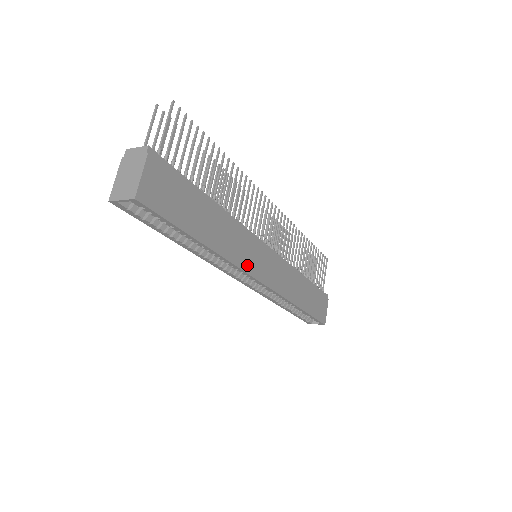
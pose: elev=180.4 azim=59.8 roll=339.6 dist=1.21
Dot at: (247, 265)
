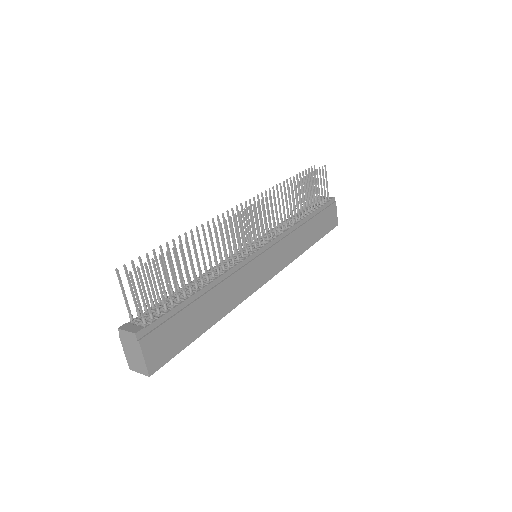
Dot at: (251, 287)
